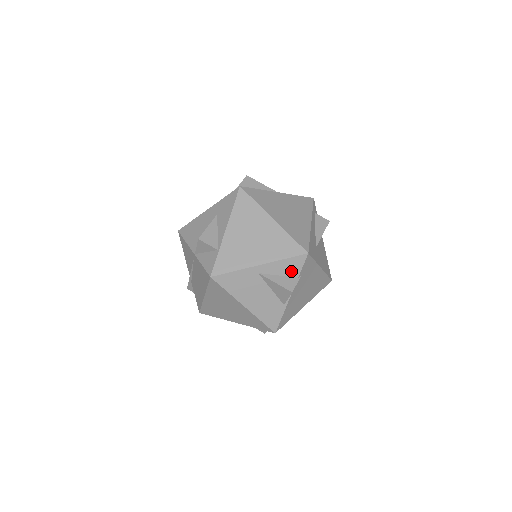
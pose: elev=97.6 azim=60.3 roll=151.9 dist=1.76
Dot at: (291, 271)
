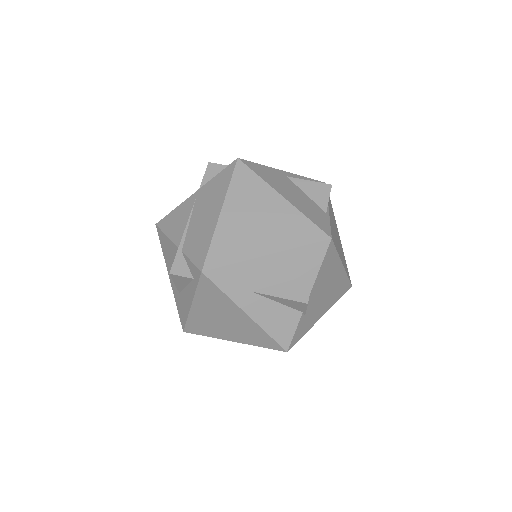
Dot at: occluded
